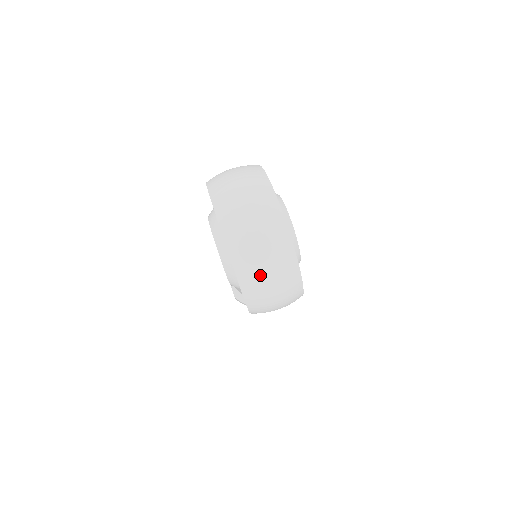
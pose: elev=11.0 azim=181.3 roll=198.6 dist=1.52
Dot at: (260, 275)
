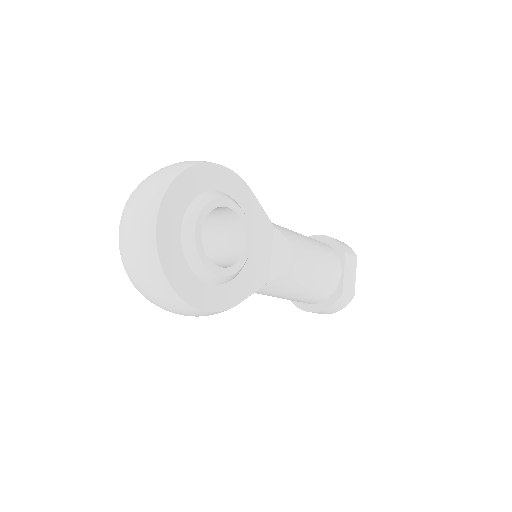
Dot at: (135, 275)
